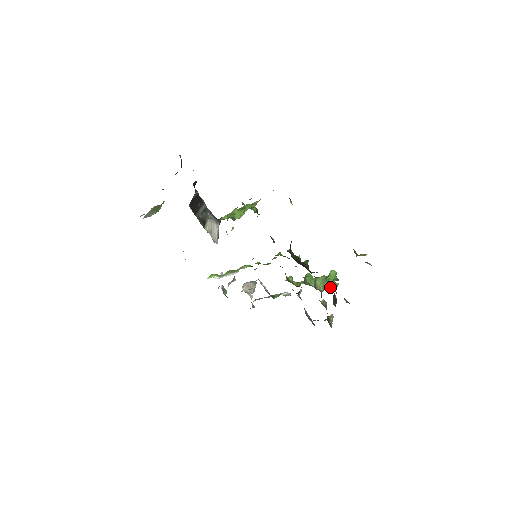
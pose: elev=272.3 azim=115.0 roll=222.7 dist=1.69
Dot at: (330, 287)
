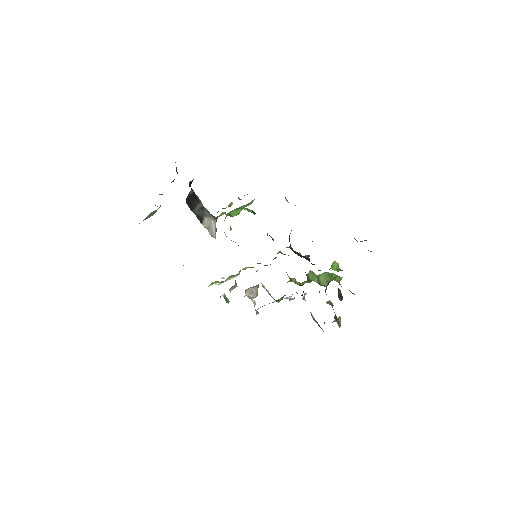
Dot at: (334, 280)
